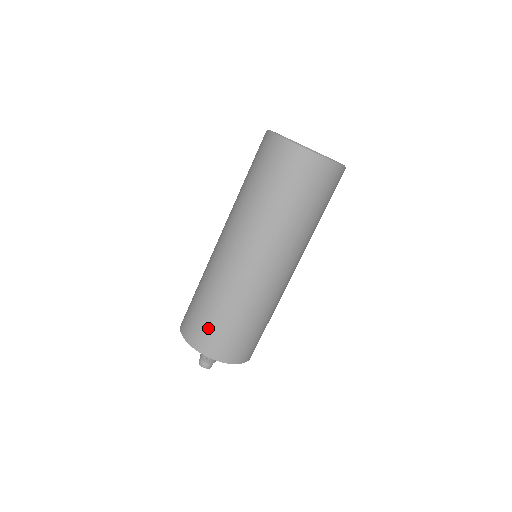
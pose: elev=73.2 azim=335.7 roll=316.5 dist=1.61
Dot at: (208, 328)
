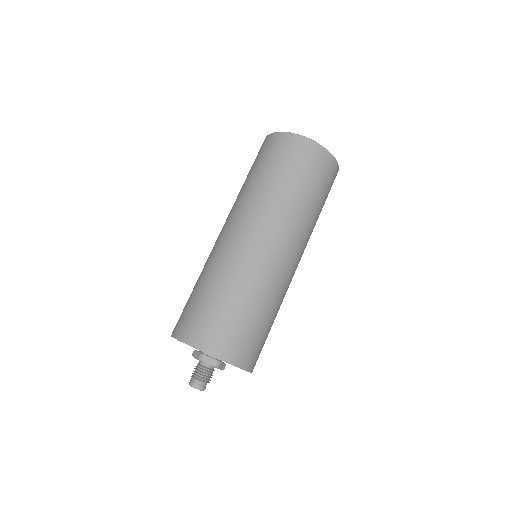
Dot at: (186, 309)
